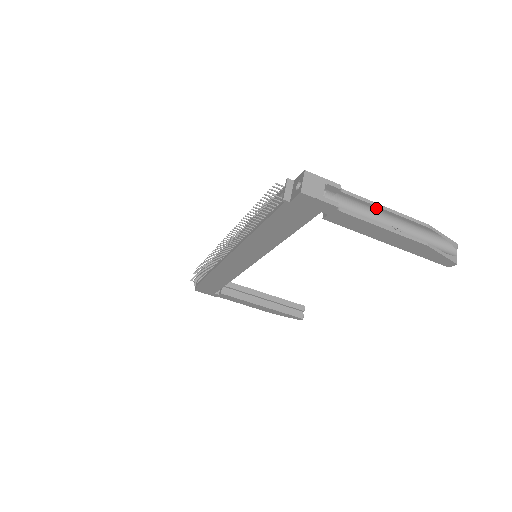
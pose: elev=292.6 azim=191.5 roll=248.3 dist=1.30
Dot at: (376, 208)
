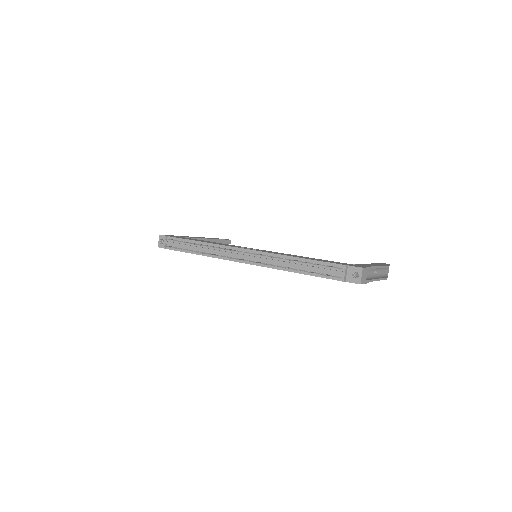
Dot at: occluded
